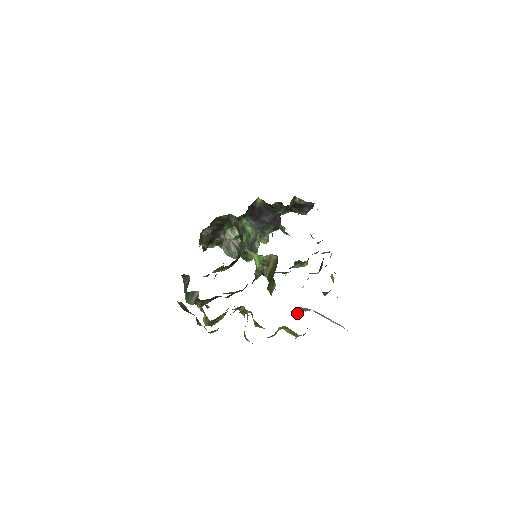
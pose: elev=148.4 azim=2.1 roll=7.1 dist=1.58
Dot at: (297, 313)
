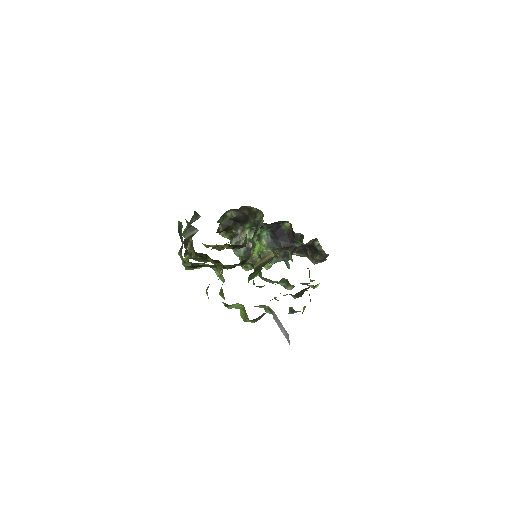
Dot at: (259, 306)
